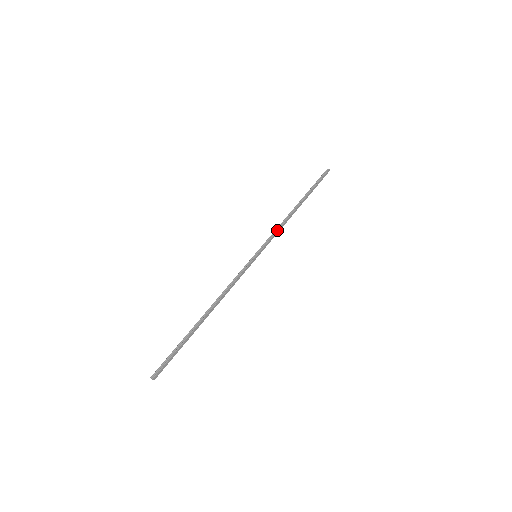
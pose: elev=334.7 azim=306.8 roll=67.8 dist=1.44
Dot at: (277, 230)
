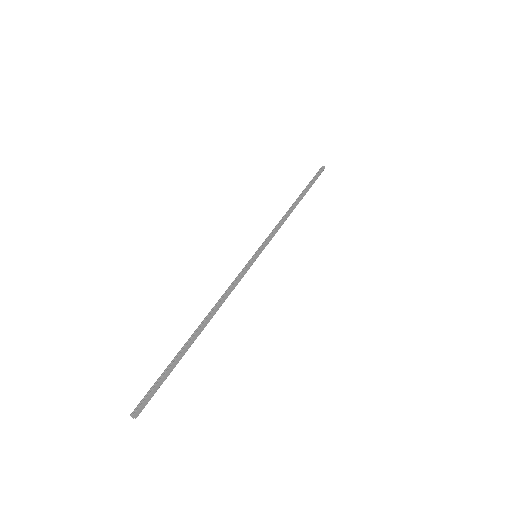
Dot at: (276, 227)
